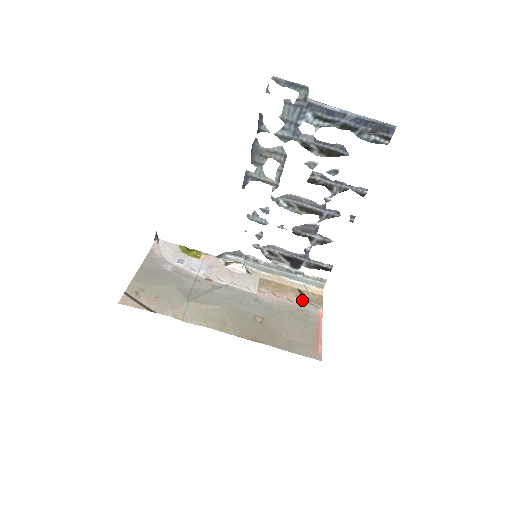
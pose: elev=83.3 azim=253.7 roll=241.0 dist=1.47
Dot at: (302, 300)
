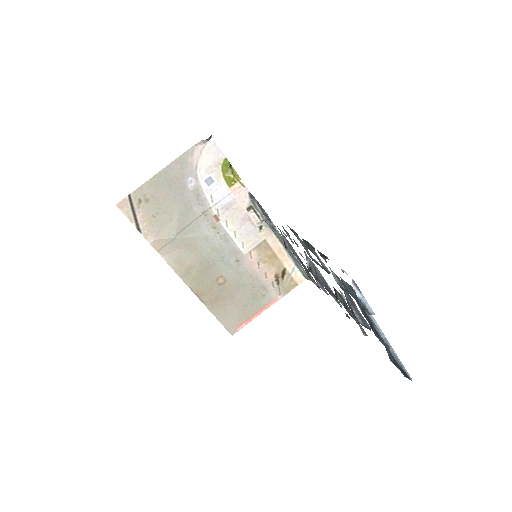
Dot at: (276, 281)
